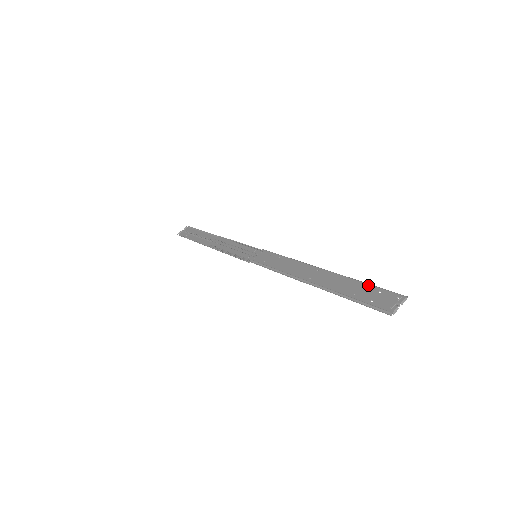
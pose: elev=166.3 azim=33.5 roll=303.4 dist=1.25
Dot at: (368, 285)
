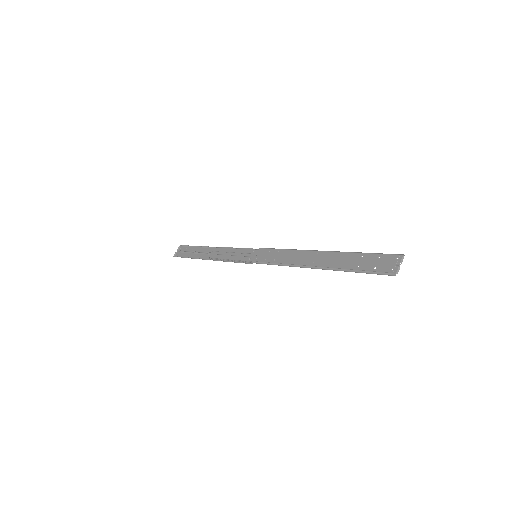
Dot at: (366, 254)
